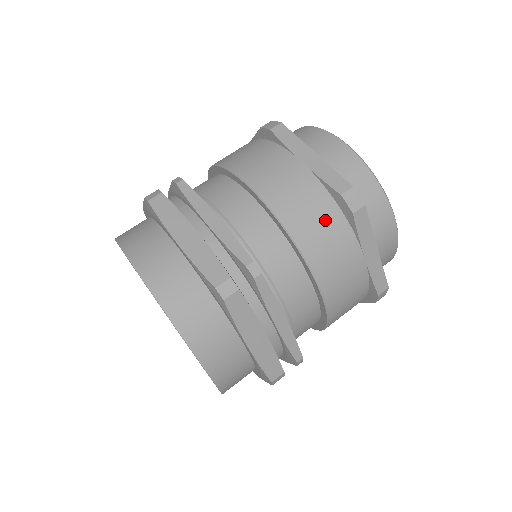
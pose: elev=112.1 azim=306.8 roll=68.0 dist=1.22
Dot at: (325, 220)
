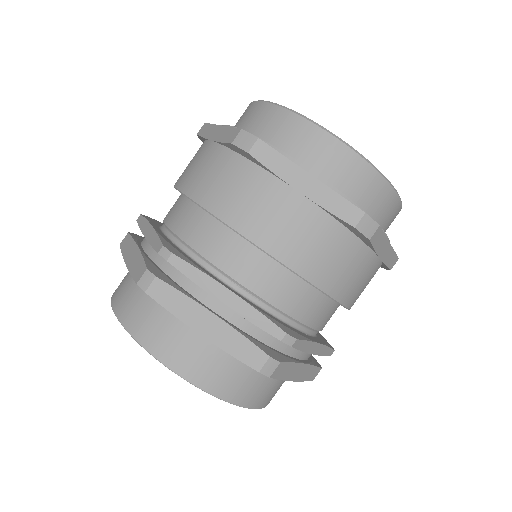
Dot at: (340, 252)
